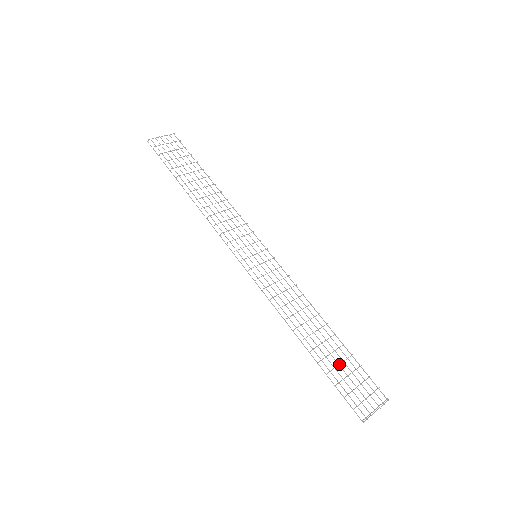
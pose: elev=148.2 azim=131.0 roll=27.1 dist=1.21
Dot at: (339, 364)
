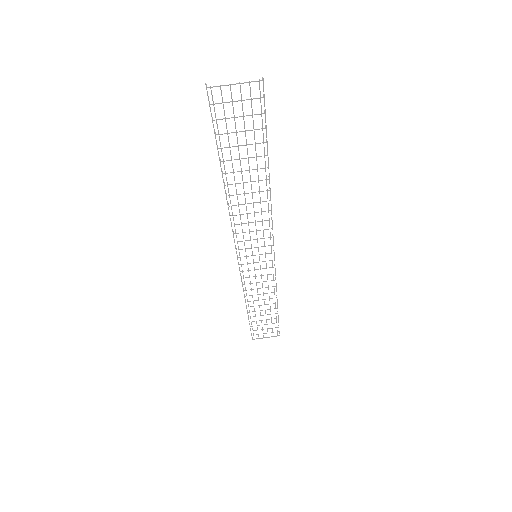
Dot at: (262, 320)
